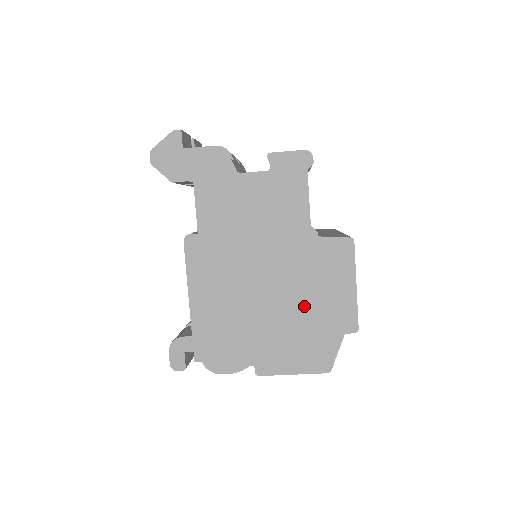
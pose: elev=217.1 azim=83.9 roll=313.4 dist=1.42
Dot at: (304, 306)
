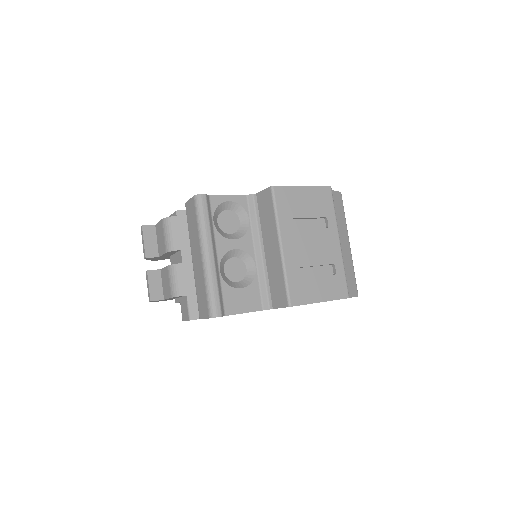
Dot at: occluded
